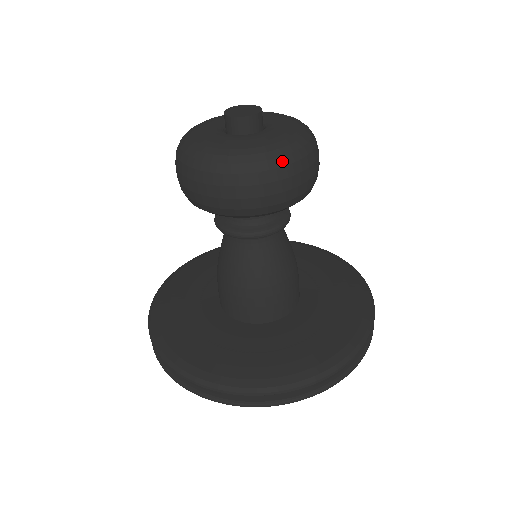
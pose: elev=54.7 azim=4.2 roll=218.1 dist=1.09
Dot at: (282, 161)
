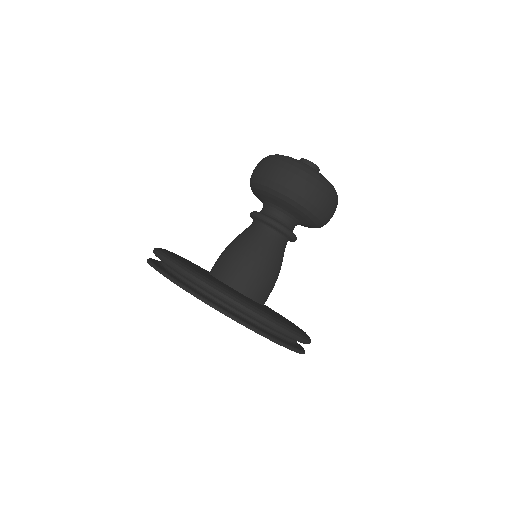
Dot at: (323, 181)
